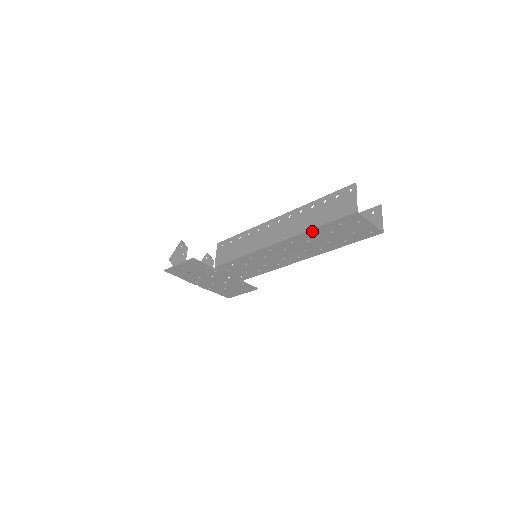
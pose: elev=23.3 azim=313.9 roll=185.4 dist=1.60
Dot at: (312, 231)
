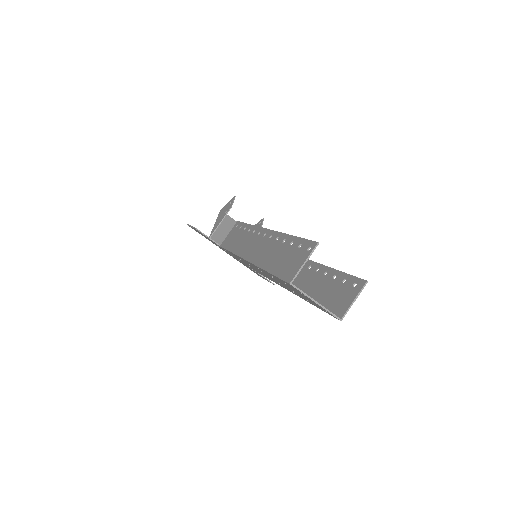
Dot at: occluded
